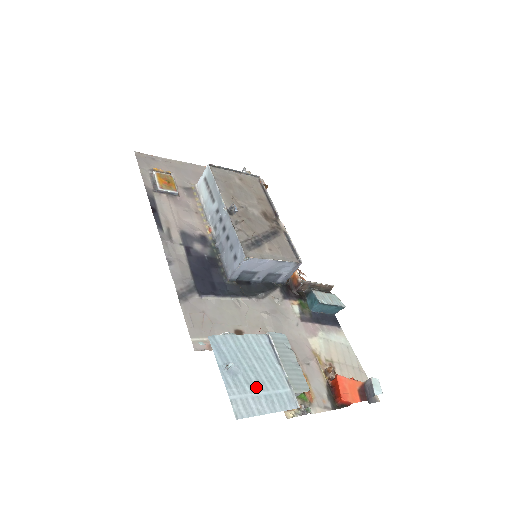
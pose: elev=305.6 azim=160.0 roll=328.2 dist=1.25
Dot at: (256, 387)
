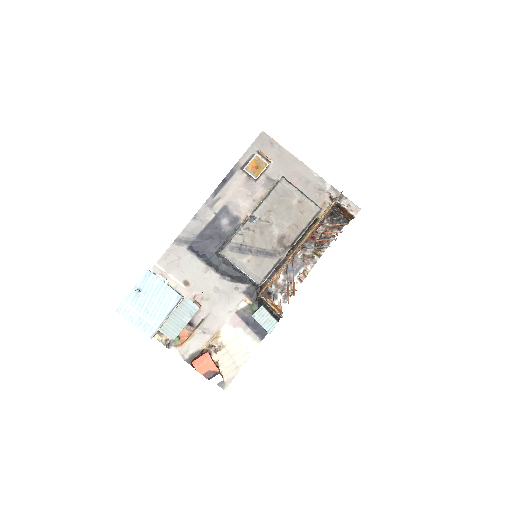
Dot at: (141, 310)
